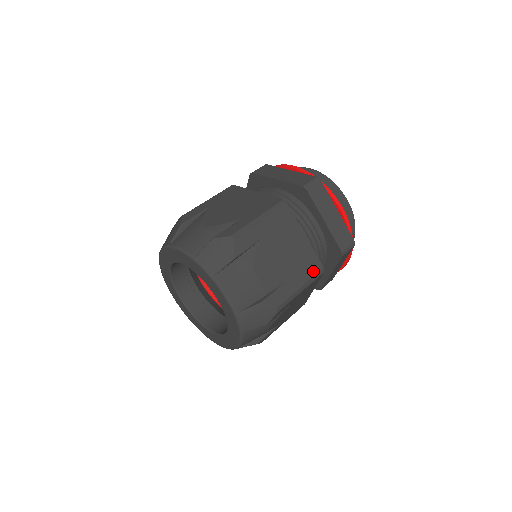
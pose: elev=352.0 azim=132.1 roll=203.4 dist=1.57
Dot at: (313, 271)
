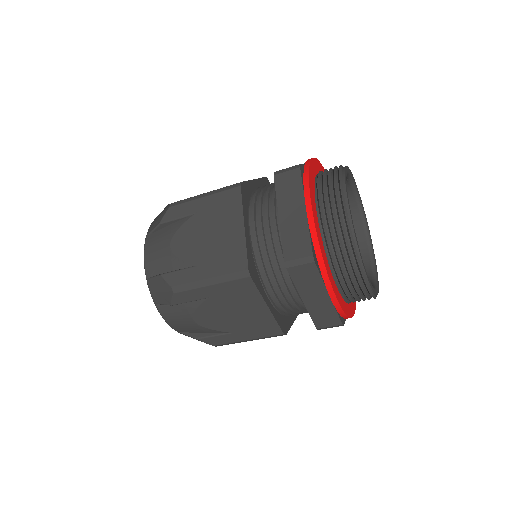
Dot at: (232, 268)
